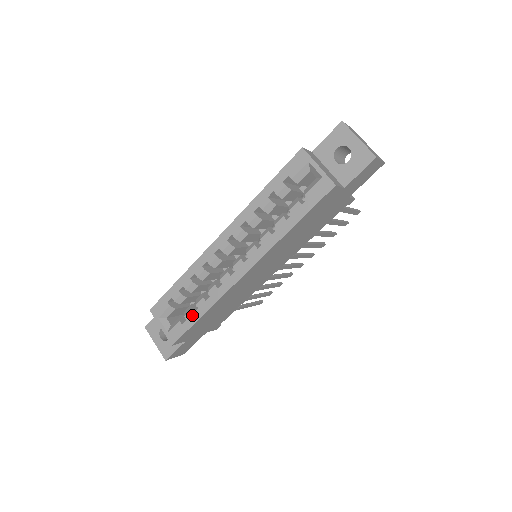
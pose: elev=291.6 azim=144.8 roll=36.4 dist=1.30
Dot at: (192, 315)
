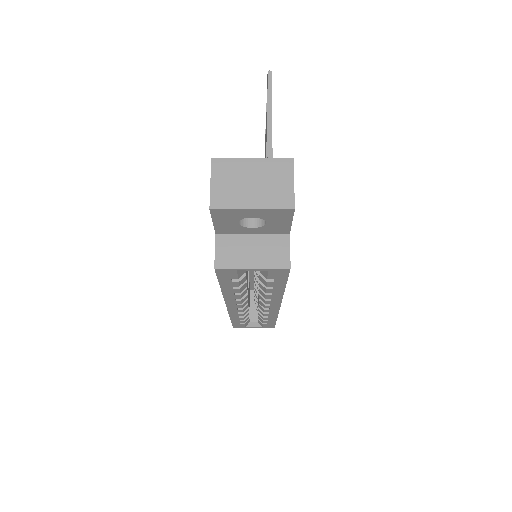
Dot at: (268, 322)
